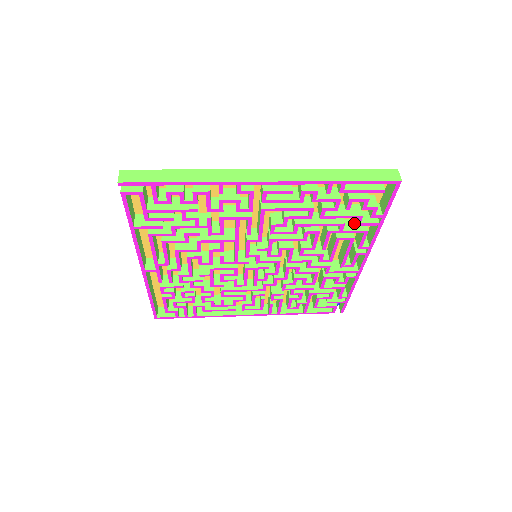
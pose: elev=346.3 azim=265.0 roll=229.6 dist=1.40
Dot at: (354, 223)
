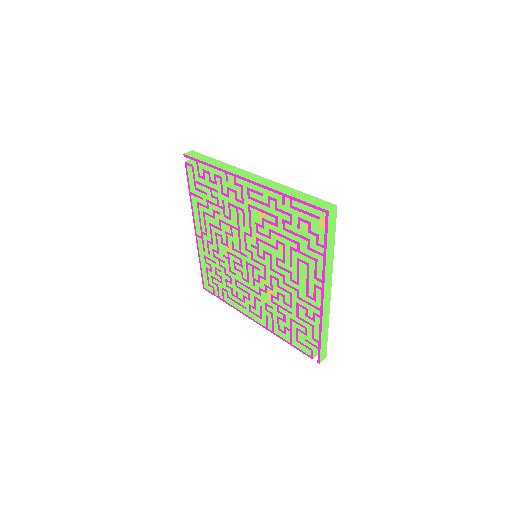
Dot at: occluded
